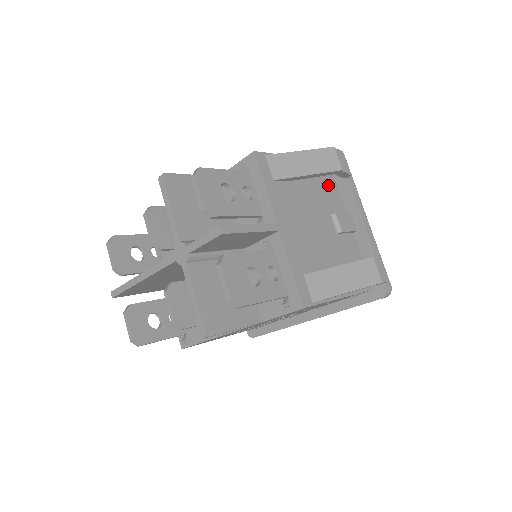
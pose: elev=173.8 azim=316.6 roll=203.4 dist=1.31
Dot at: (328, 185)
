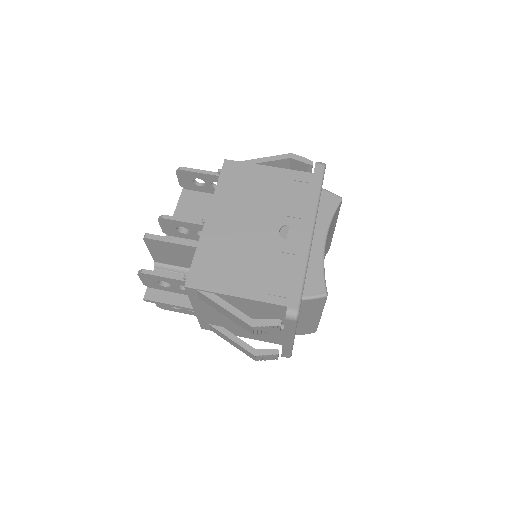
Dot at: (272, 313)
